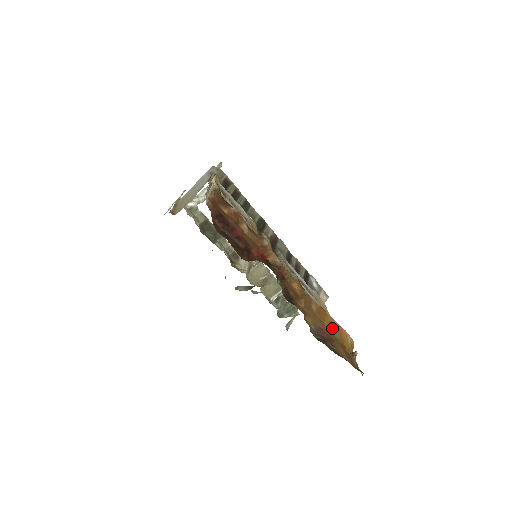
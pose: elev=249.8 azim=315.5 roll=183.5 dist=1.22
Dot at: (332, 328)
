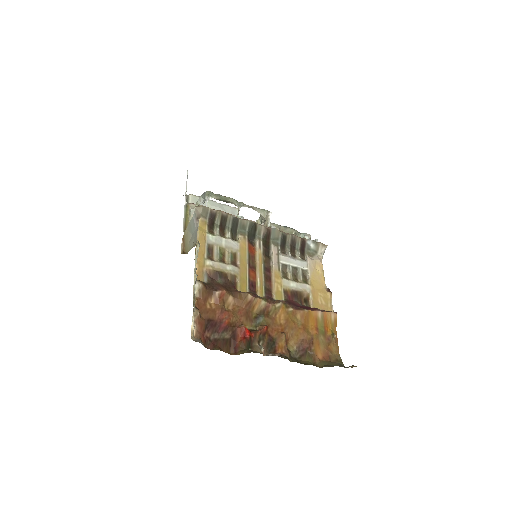
Dot at: (316, 321)
